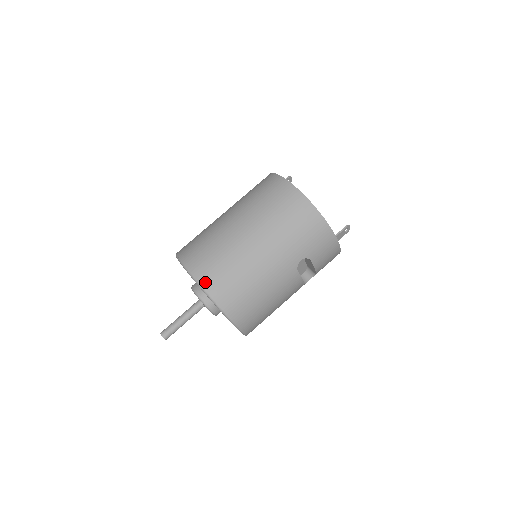
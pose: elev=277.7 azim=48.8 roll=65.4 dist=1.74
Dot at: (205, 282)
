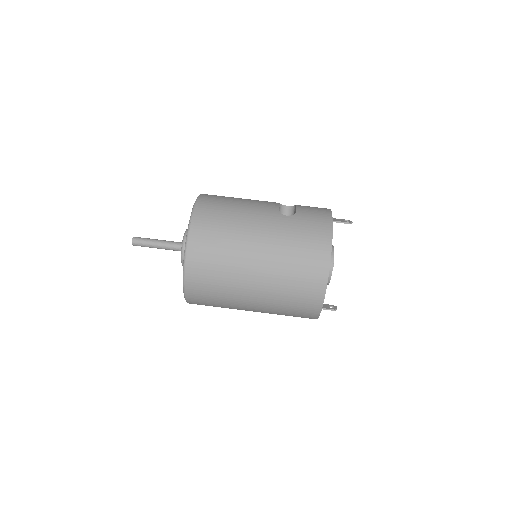
Dot at: (190, 284)
